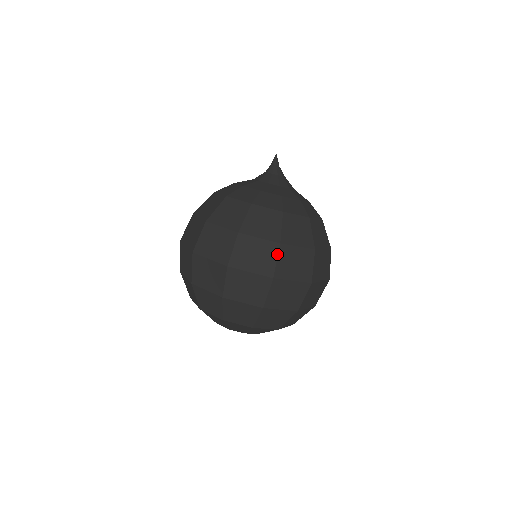
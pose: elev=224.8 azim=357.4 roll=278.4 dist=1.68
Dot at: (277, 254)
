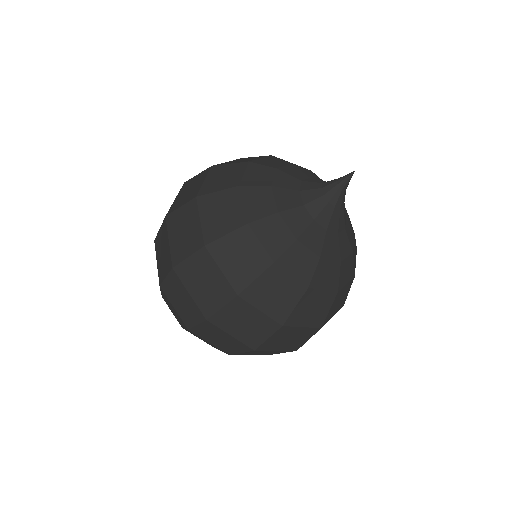
Dot at: (227, 302)
